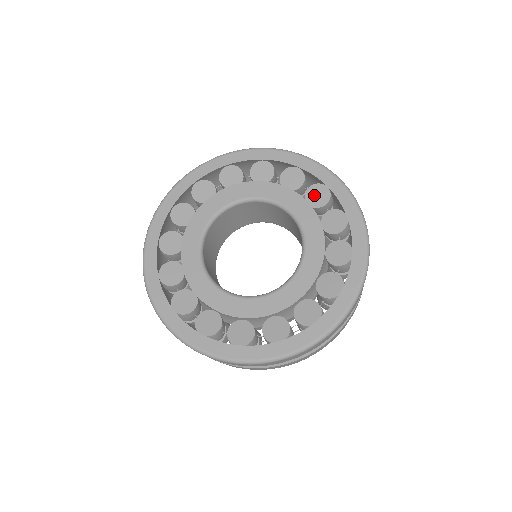
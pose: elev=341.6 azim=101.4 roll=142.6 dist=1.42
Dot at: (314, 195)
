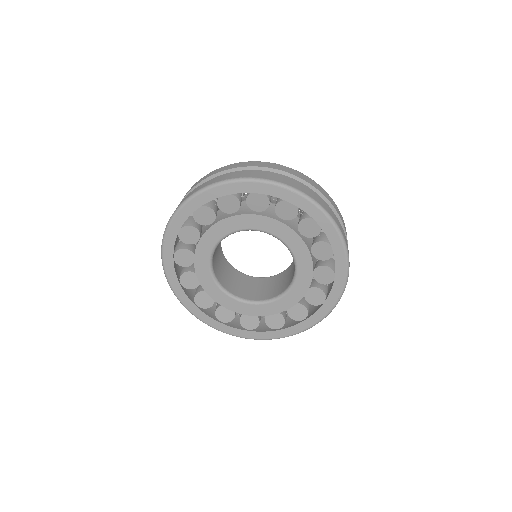
Dot at: (306, 227)
